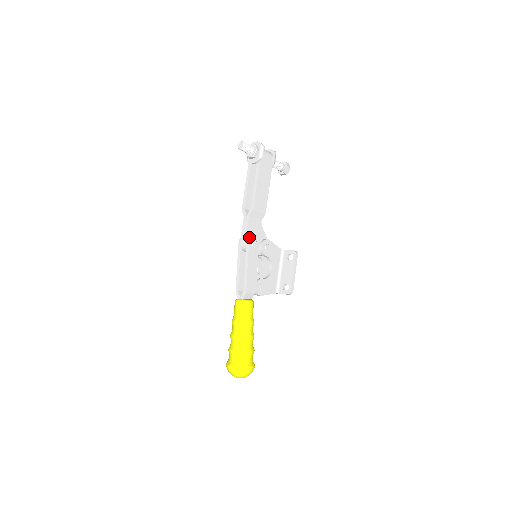
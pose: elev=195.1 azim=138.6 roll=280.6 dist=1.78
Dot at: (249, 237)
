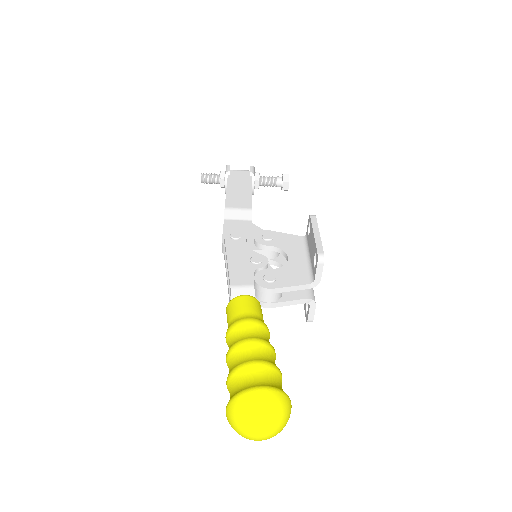
Dot at: (227, 234)
